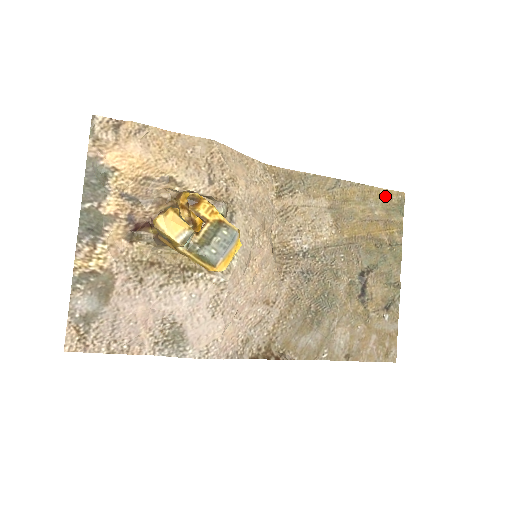
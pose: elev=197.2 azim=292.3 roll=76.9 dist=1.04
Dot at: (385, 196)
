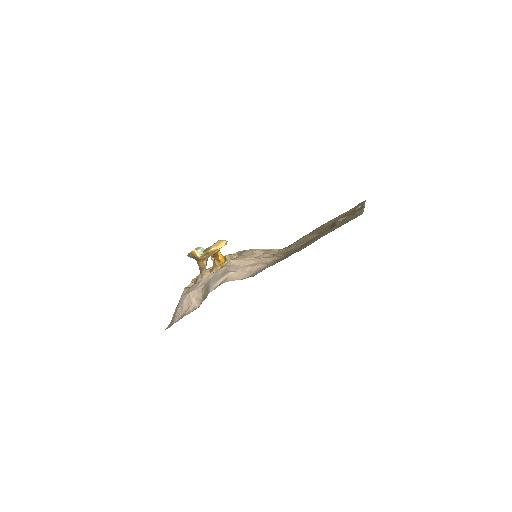
Dot at: occluded
